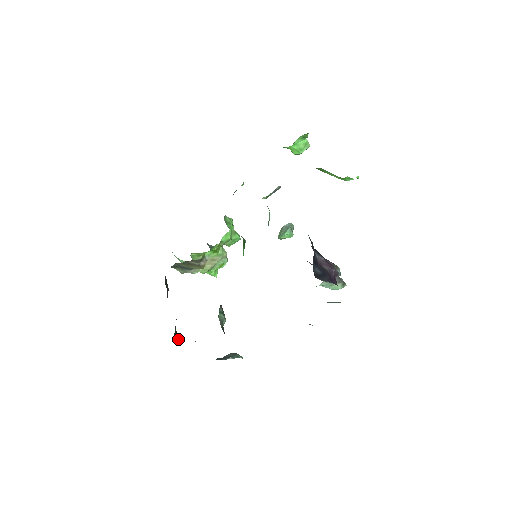
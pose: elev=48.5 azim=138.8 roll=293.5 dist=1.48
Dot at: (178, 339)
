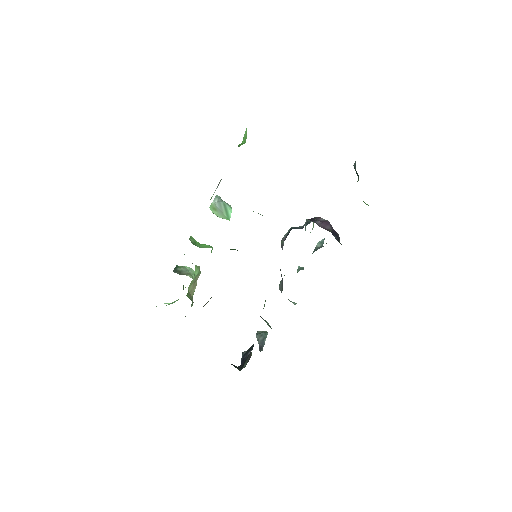
Dot at: (238, 368)
